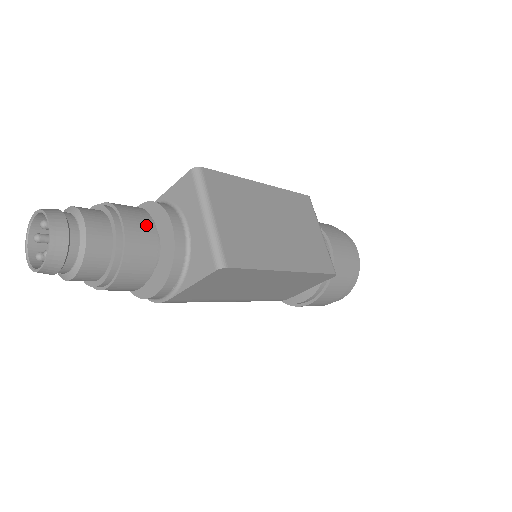
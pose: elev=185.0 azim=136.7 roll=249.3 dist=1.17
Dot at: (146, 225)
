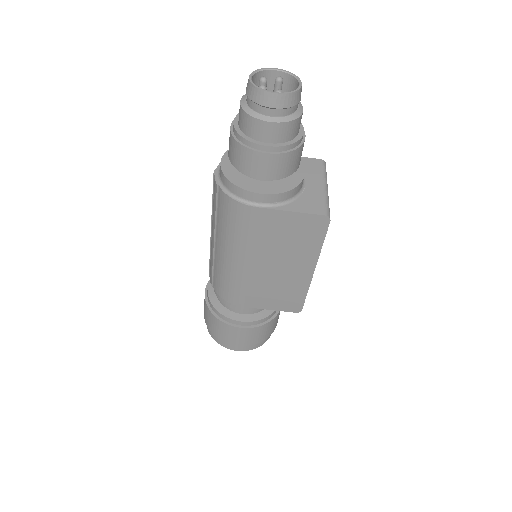
Dot at: occluded
